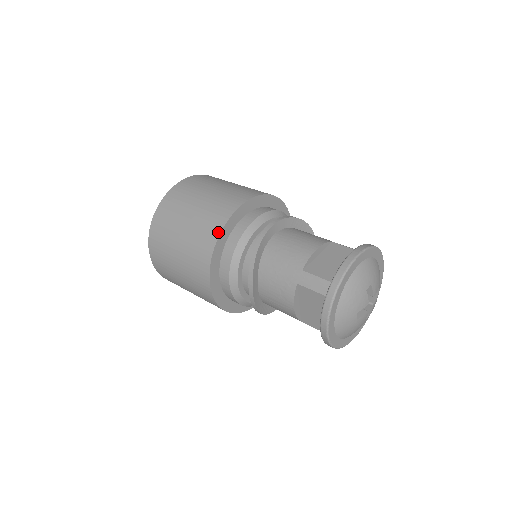
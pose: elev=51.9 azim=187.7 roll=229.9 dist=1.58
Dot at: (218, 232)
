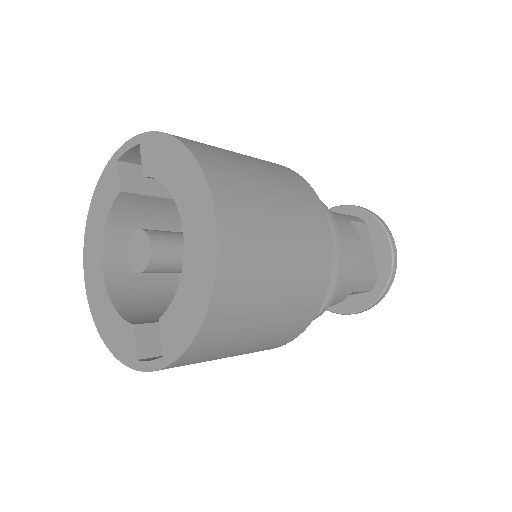
Dot at: (323, 297)
